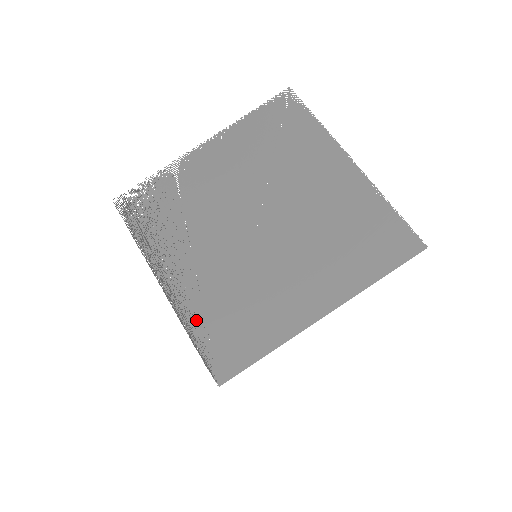
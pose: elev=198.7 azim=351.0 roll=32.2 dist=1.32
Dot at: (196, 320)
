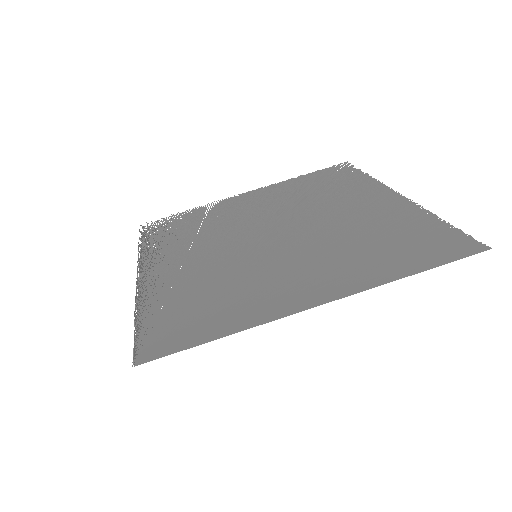
Dot at: (153, 302)
